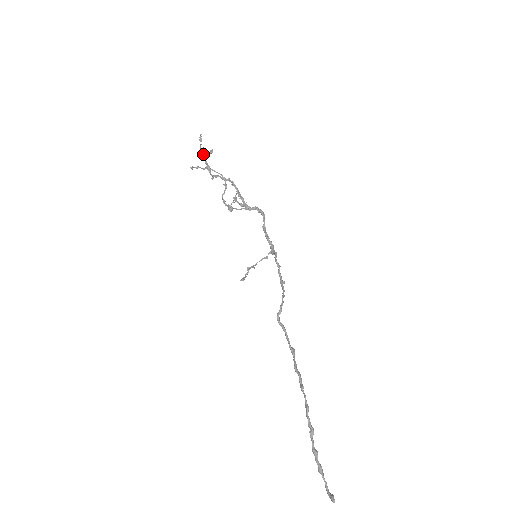
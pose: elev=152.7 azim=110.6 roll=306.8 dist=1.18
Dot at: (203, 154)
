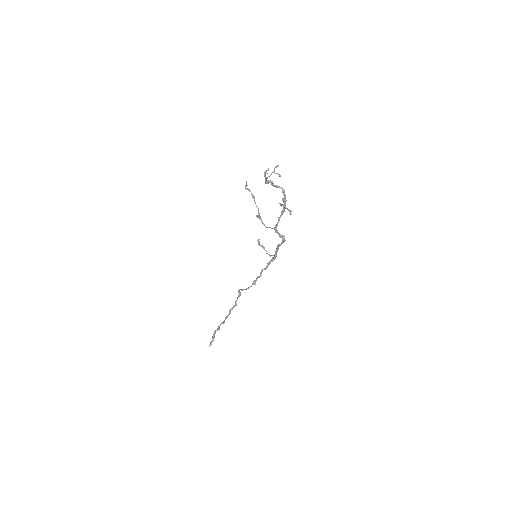
Dot at: (265, 178)
